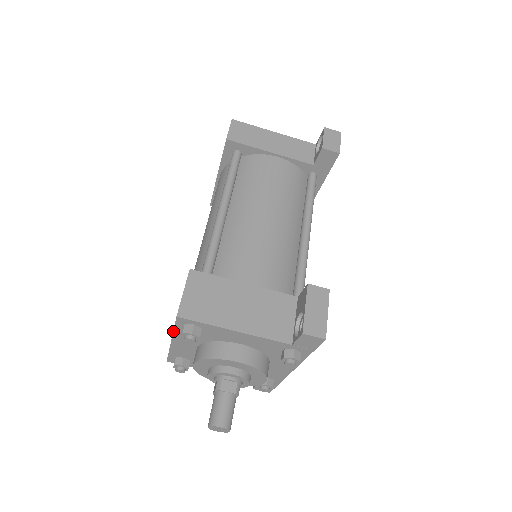
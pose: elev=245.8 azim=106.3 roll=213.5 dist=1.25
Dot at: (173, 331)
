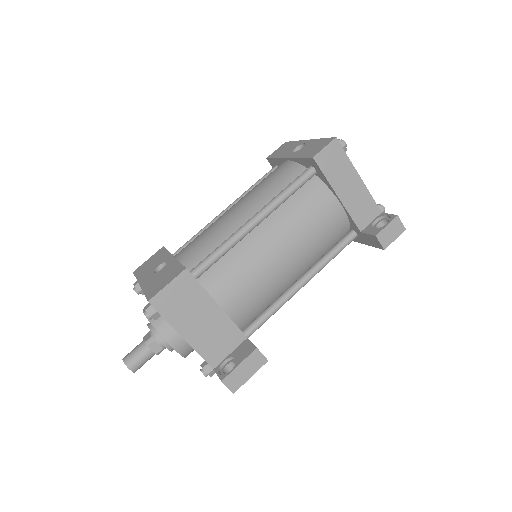
Dot at: (143, 292)
